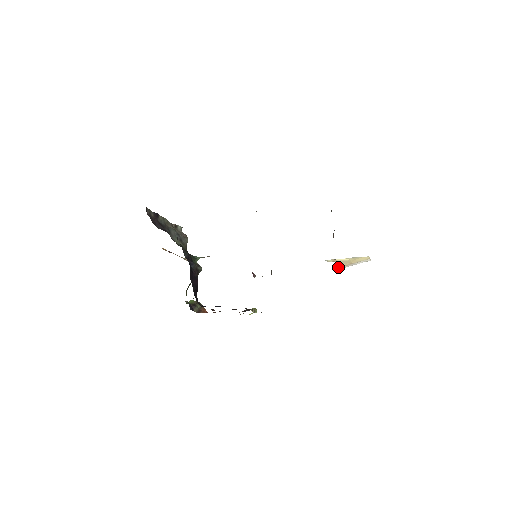
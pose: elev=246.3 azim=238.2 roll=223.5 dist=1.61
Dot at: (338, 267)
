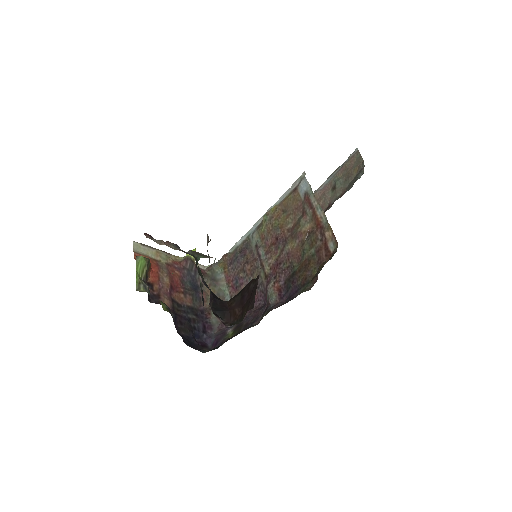
Dot at: occluded
